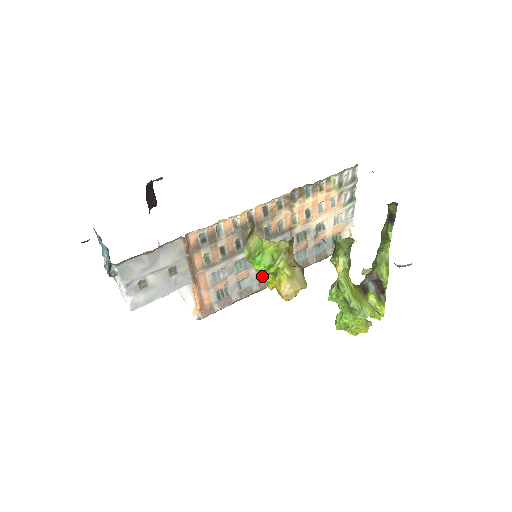
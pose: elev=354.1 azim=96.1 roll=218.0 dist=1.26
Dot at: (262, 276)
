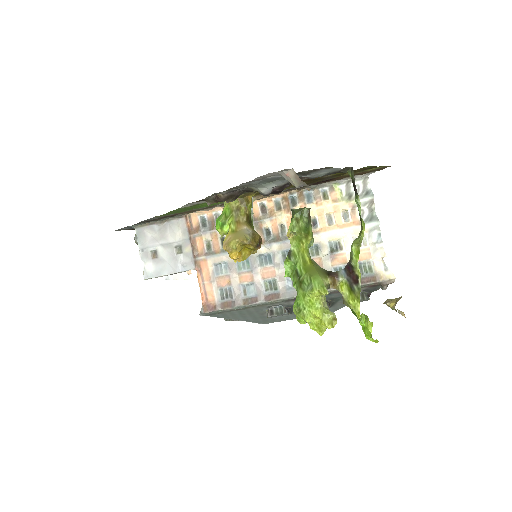
Dot at: (270, 289)
